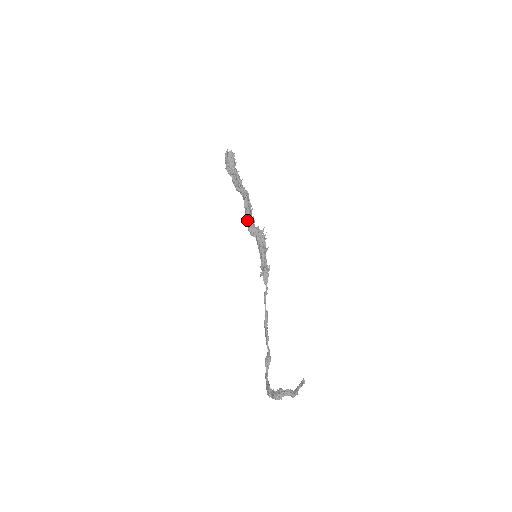
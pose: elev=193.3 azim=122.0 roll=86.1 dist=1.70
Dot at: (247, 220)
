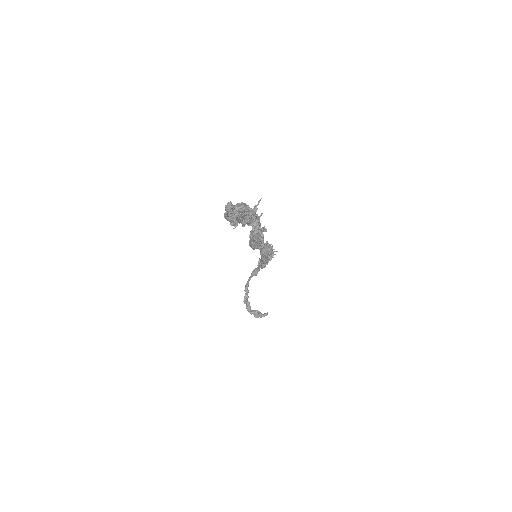
Dot at: occluded
